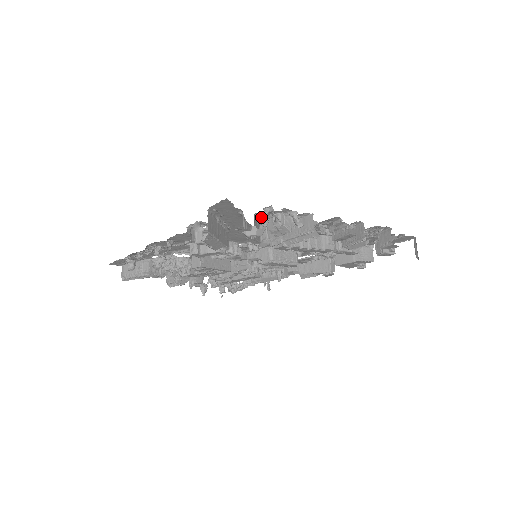
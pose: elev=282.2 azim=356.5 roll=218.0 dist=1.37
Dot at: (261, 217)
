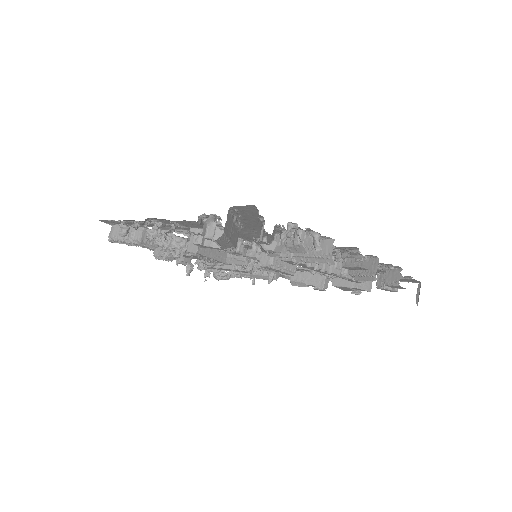
Dot at: (283, 231)
